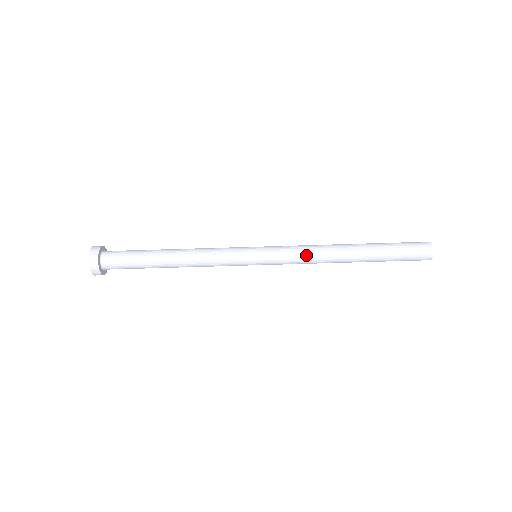
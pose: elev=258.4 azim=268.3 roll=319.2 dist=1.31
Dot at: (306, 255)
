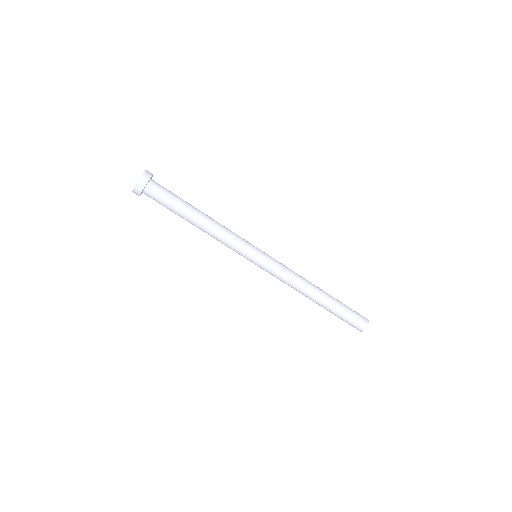
Dot at: (292, 275)
